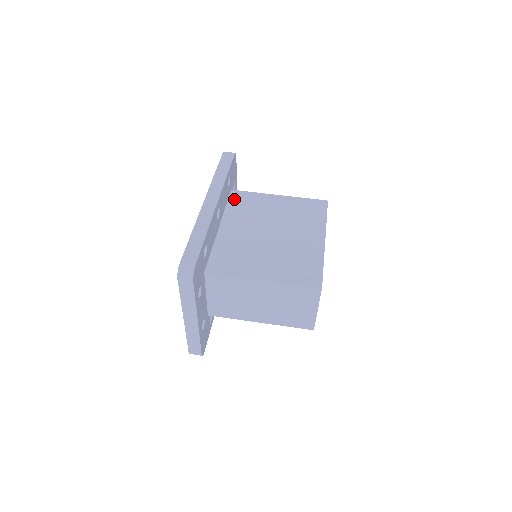
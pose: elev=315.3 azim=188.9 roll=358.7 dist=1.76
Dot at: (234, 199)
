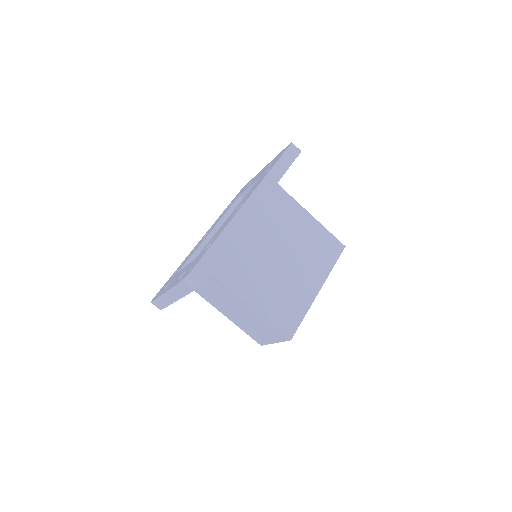
Dot at: (271, 194)
